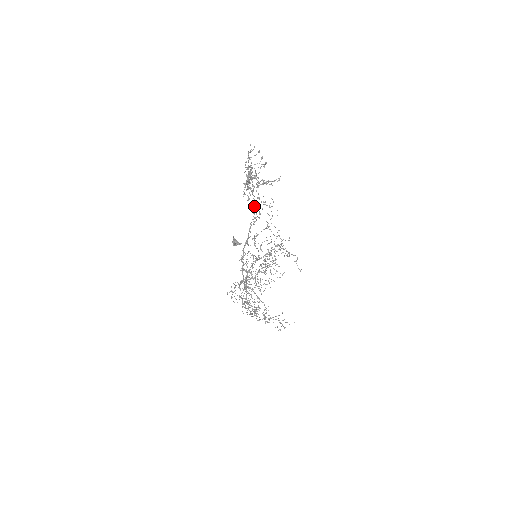
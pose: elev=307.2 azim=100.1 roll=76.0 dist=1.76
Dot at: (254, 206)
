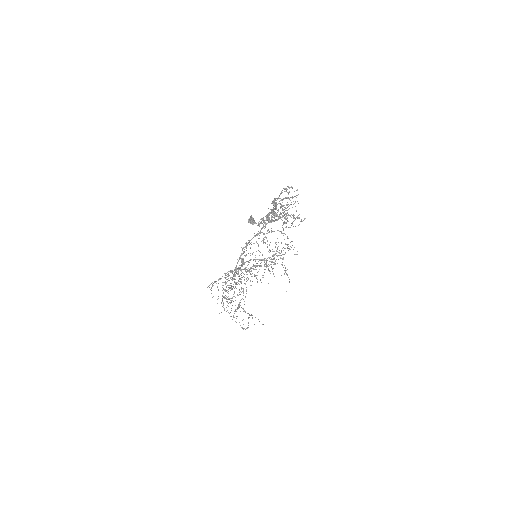
Dot at: (281, 206)
